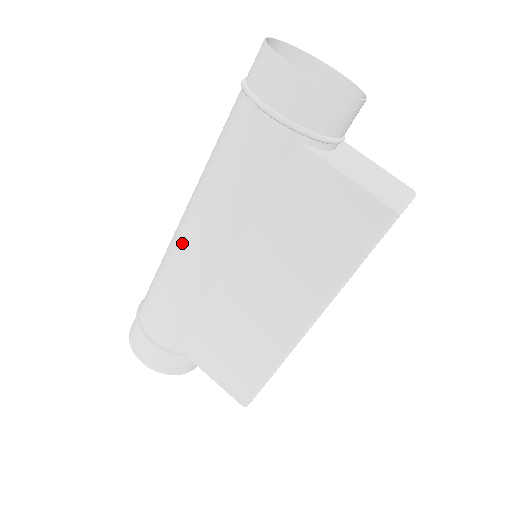
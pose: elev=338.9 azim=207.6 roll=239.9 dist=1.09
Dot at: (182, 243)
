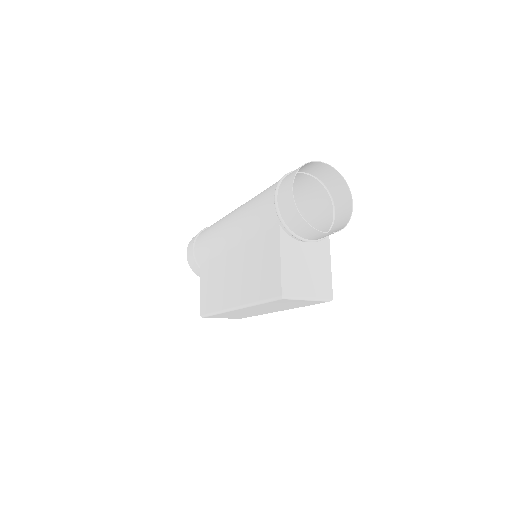
Dot at: (227, 219)
